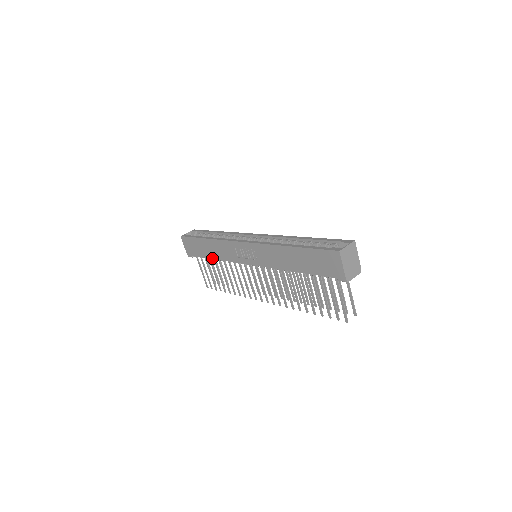
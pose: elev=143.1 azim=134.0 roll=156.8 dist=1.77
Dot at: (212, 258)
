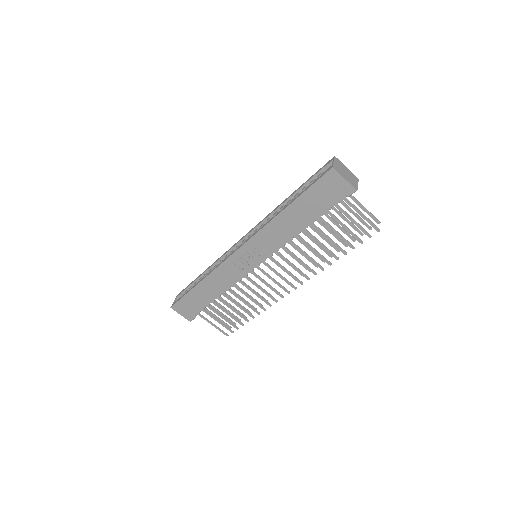
Dot at: (216, 298)
